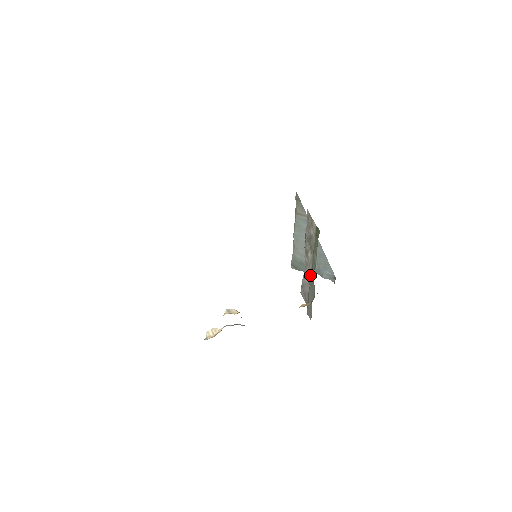
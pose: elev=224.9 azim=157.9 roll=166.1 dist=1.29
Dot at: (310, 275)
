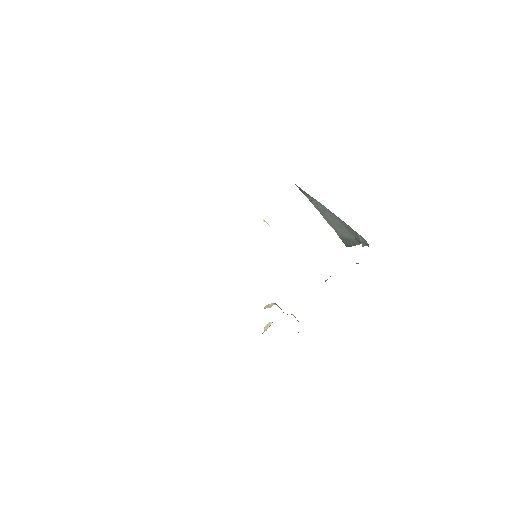
Dot at: occluded
